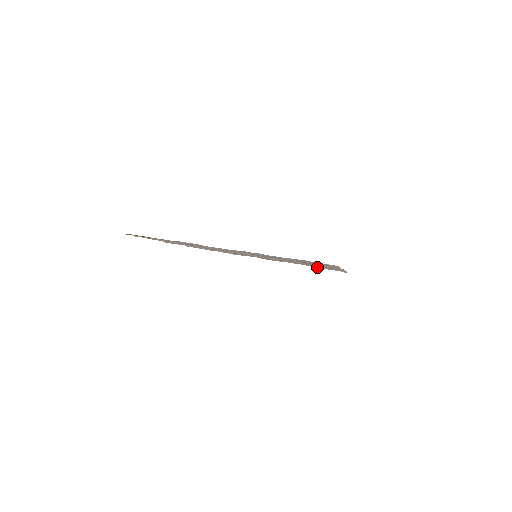
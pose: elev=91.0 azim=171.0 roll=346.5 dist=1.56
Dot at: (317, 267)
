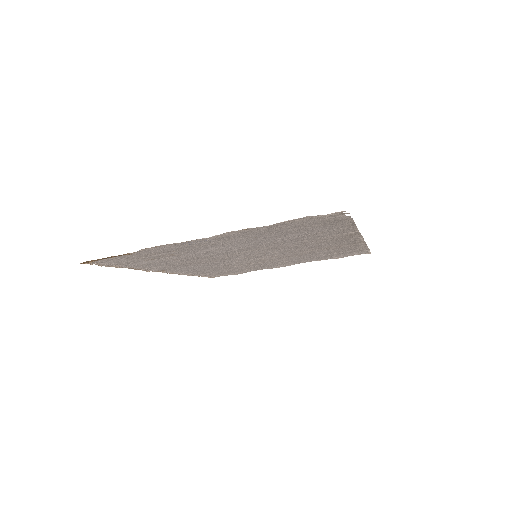
Dot at: (335, 258)
